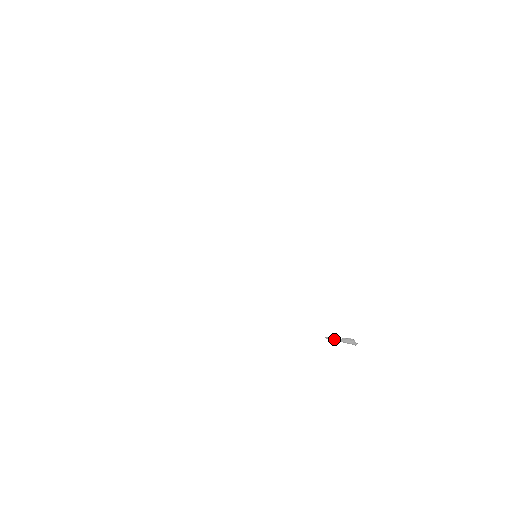
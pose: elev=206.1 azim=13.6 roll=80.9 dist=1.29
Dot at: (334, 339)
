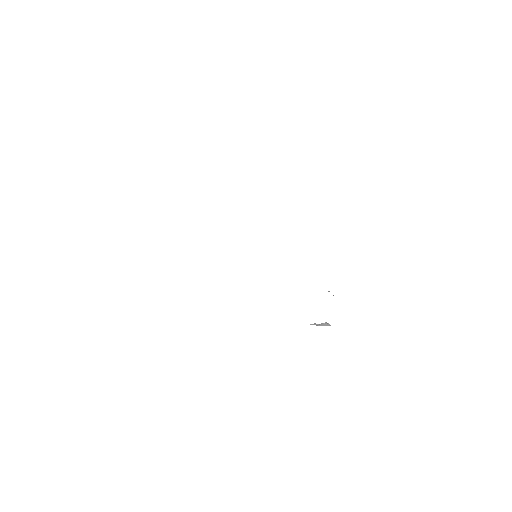
Dot at: occluded
